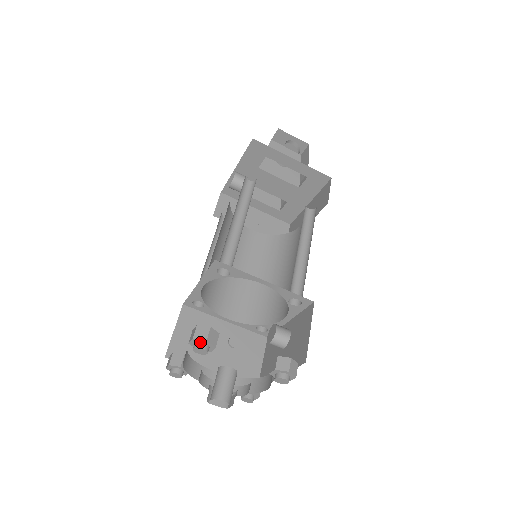
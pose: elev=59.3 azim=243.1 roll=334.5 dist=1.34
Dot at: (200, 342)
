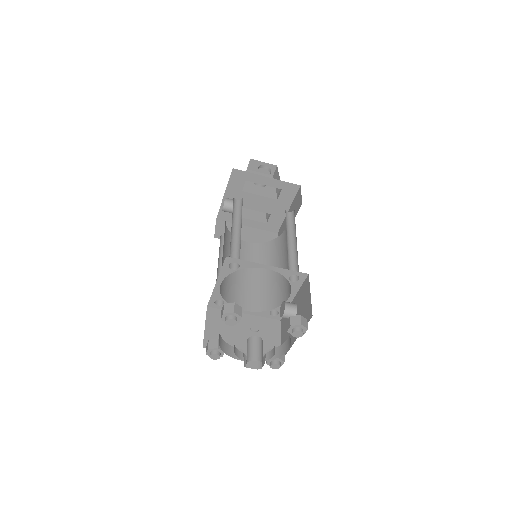
Dot at: (229, 315)
